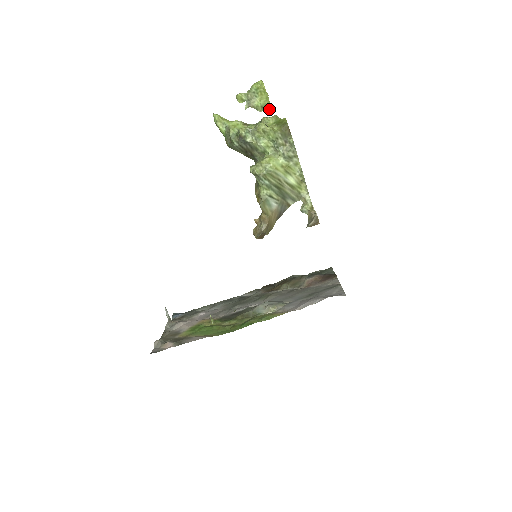
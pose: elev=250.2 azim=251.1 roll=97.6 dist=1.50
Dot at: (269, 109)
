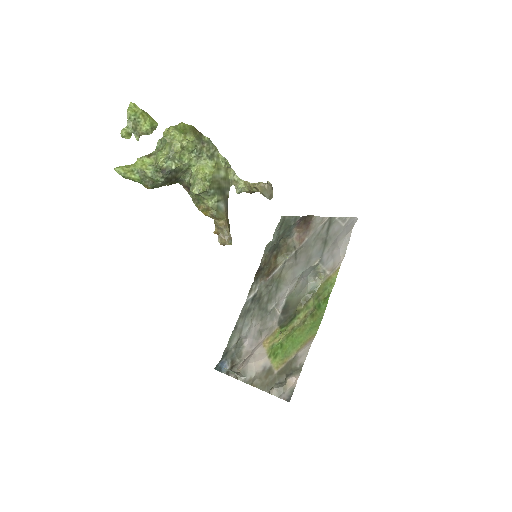
Dot at: (156, 125)
